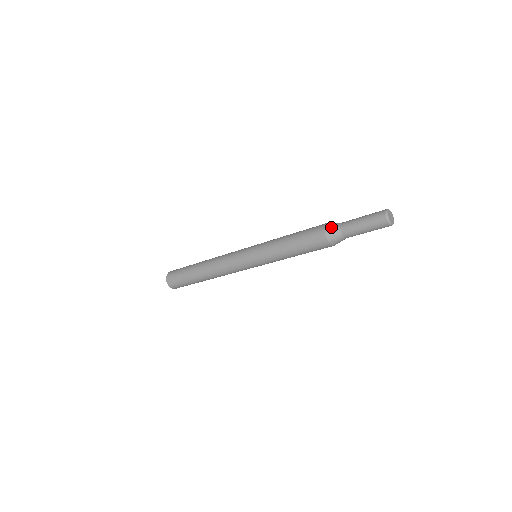
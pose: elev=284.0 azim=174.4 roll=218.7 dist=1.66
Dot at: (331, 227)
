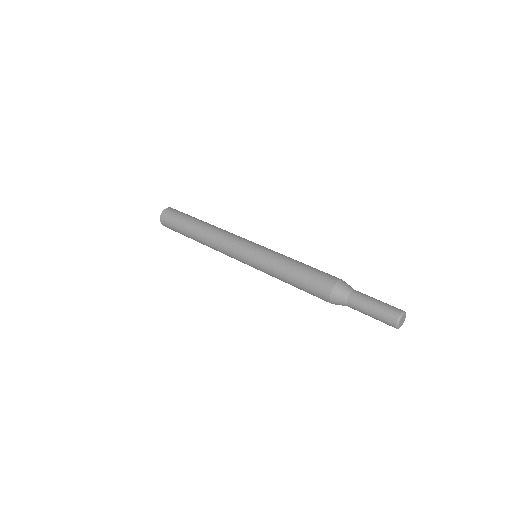
Dot at: (346, 283)
